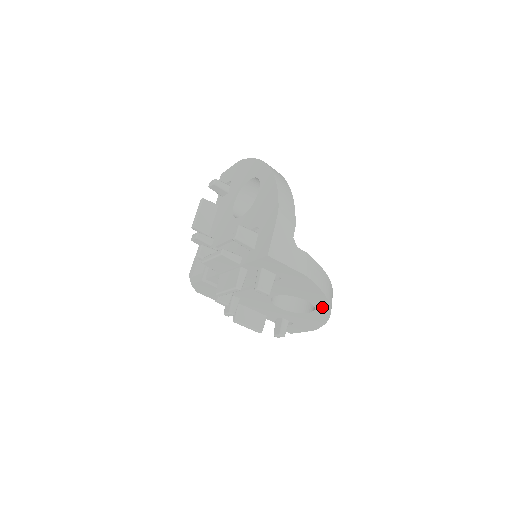
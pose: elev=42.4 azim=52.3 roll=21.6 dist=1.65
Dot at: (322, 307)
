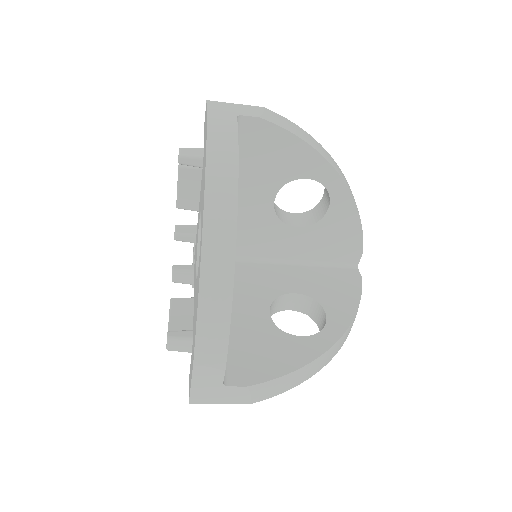
Dot at: occluded
